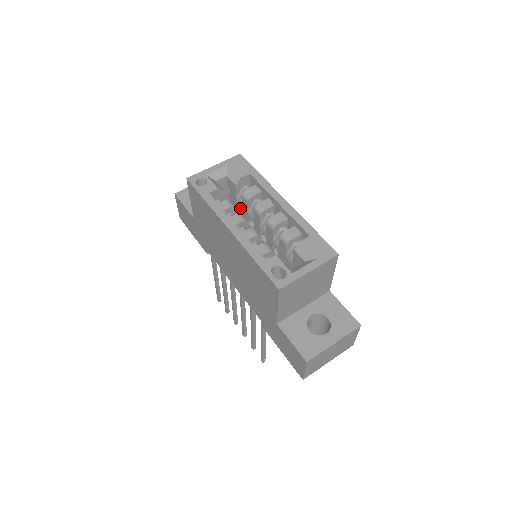
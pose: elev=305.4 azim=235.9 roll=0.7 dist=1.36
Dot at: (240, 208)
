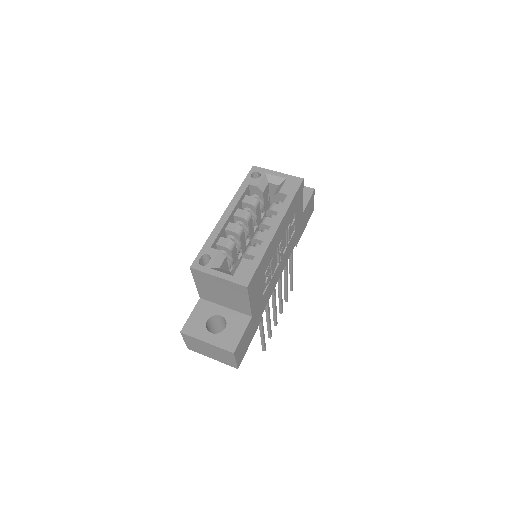
Dot at: occluded
